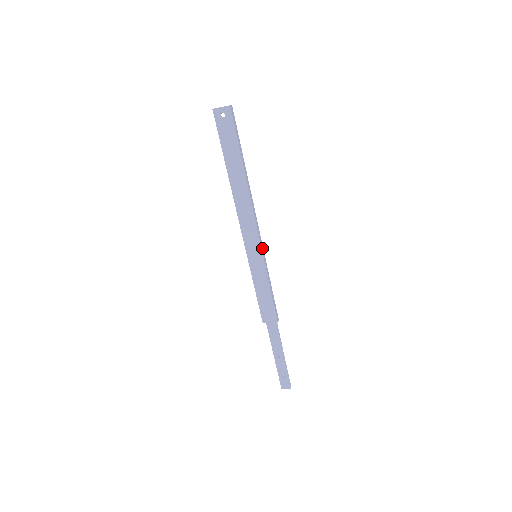
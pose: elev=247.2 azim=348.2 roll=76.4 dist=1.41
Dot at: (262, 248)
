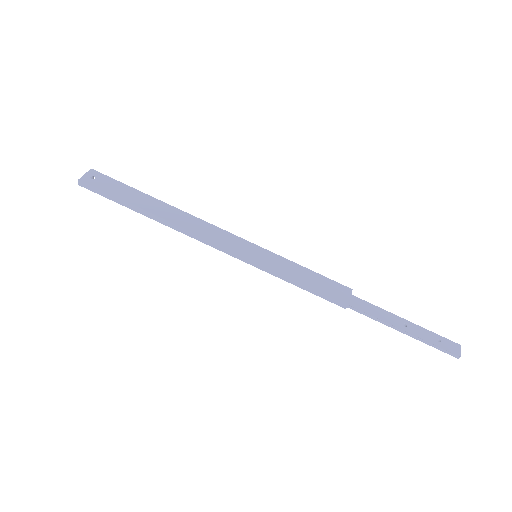
Dot at: (250, 245)
